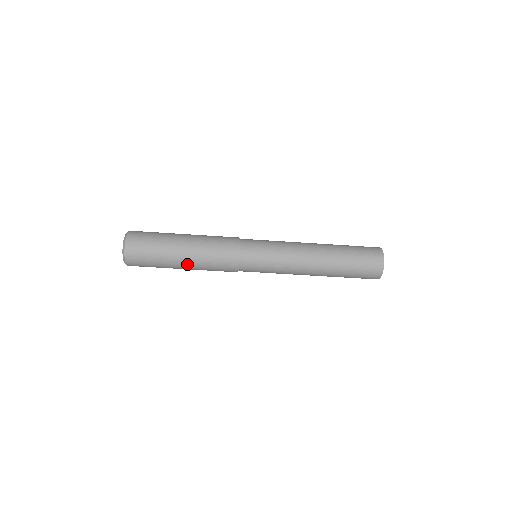
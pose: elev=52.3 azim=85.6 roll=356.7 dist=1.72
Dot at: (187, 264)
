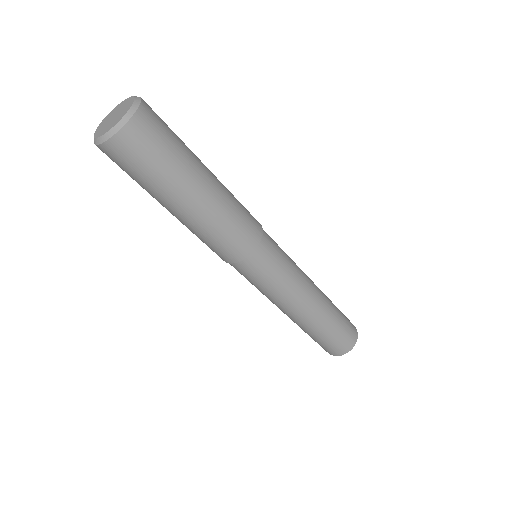
Dot at: (190, 211)
